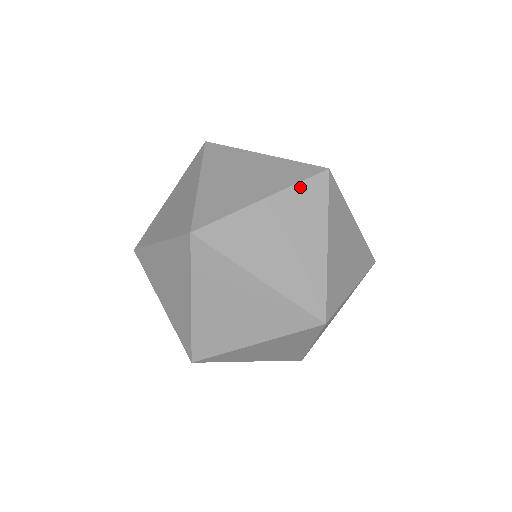
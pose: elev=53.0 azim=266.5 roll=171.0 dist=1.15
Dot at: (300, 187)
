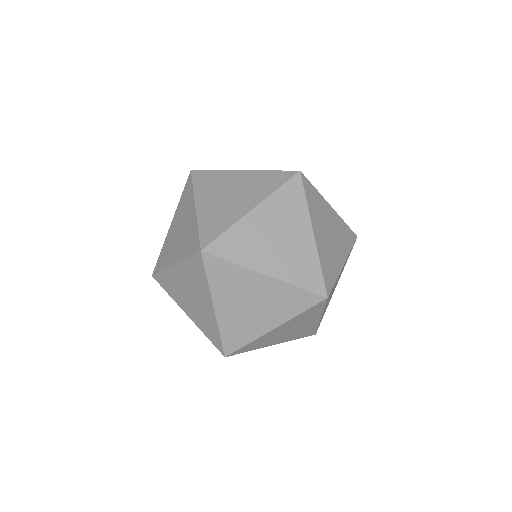
Dot at: (280, 192)
